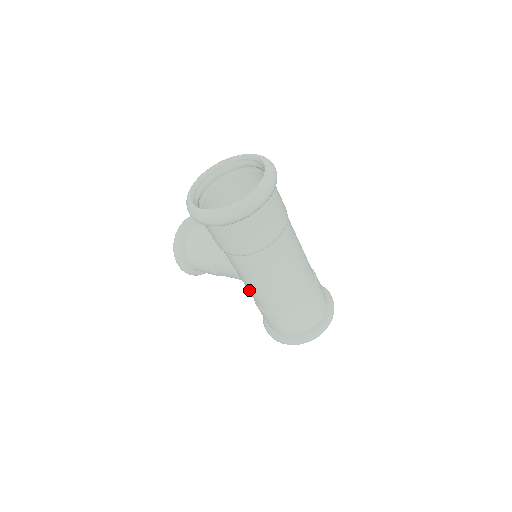
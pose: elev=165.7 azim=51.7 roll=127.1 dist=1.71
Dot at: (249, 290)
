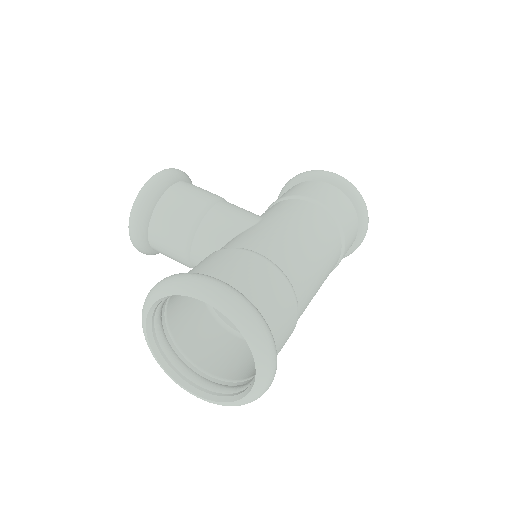
Dot at: occluded
